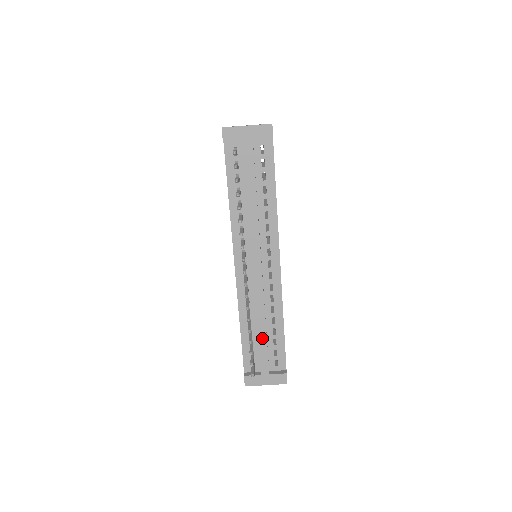
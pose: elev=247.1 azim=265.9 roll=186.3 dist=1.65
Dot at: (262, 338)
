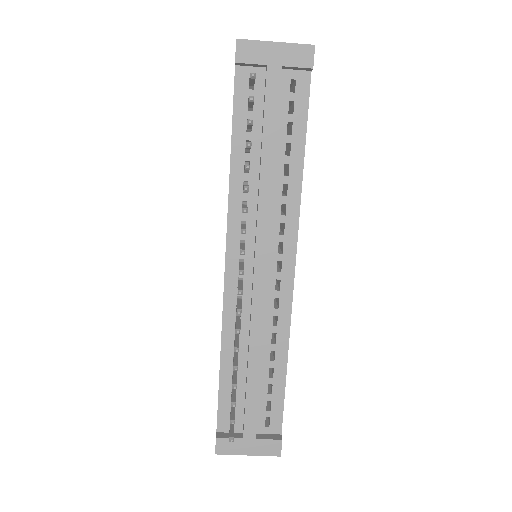
Dot at: (252, 381)
